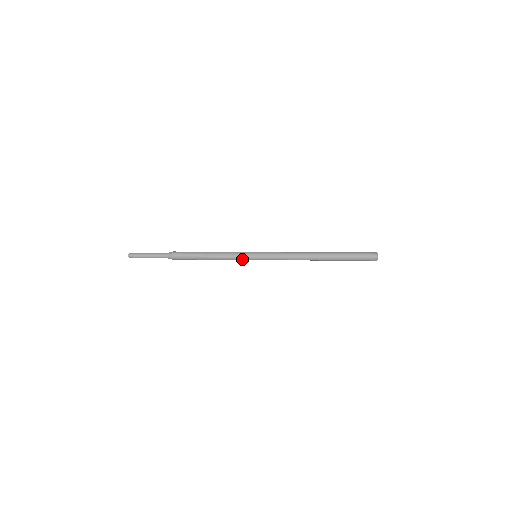
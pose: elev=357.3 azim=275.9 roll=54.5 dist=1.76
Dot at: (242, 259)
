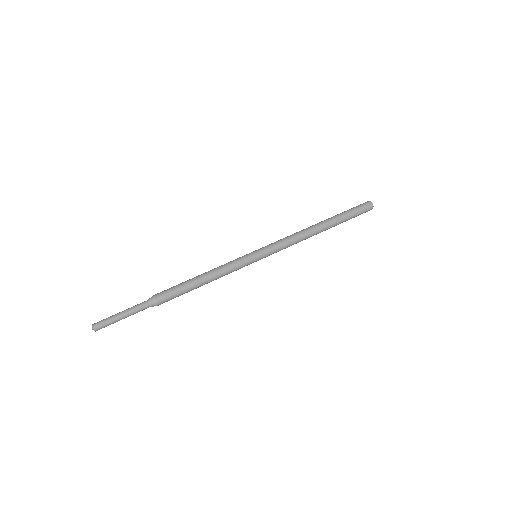
Dot at: (242, 267)
